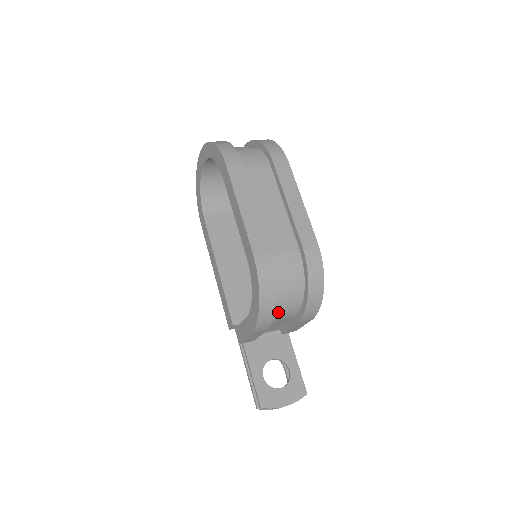
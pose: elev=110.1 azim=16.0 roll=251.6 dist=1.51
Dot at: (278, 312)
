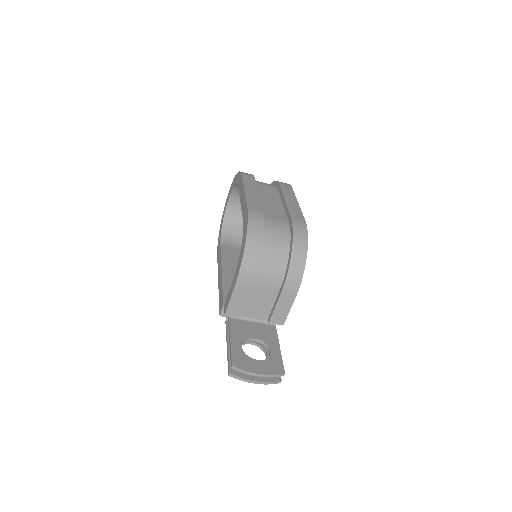
Dot at: (263, 268)
